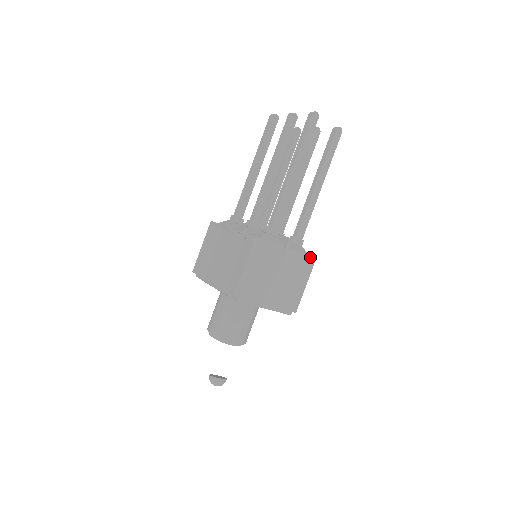
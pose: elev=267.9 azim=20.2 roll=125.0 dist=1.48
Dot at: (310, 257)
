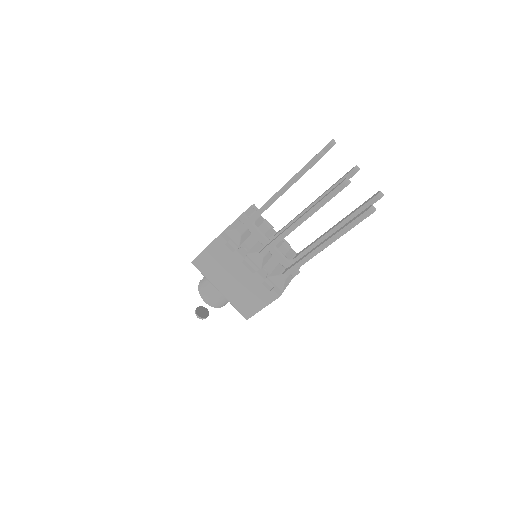
Dot at: occluded
